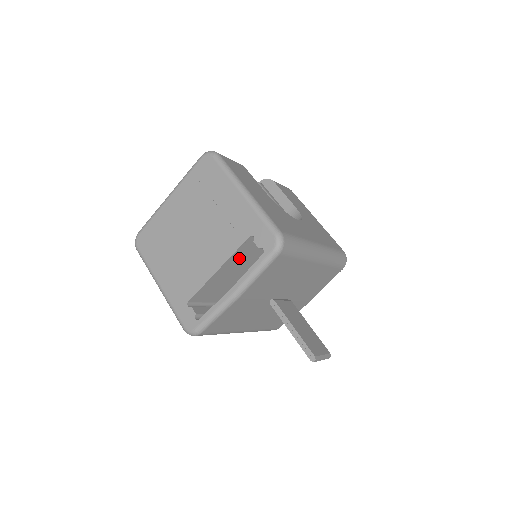
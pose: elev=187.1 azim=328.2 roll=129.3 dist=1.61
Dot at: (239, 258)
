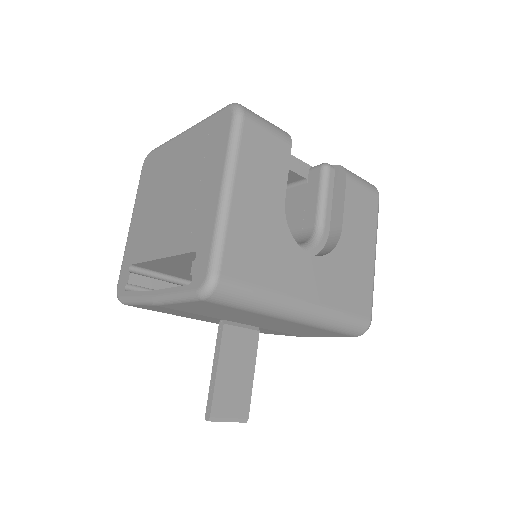
Dot at: (190, 261)
